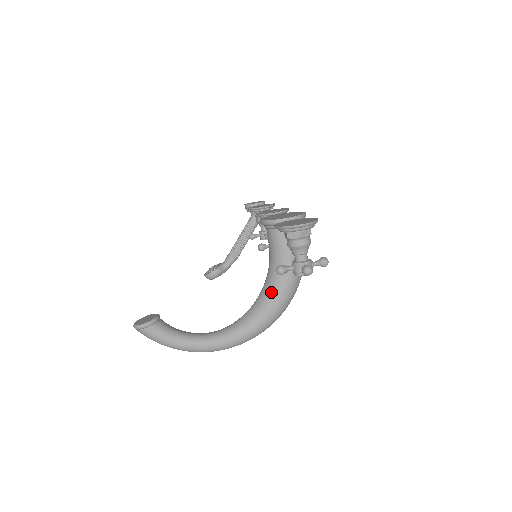
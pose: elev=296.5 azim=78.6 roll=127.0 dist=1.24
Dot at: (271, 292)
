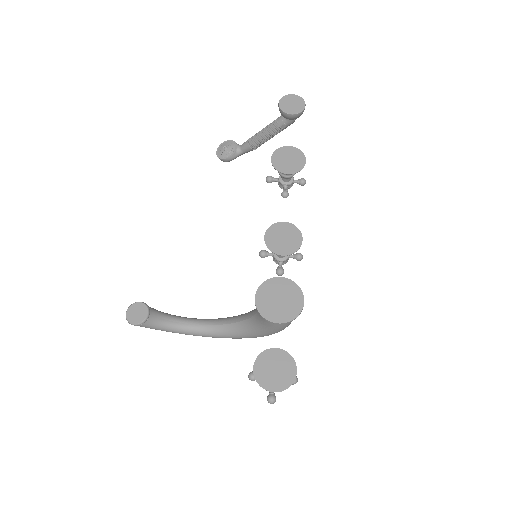
Dot at: (252, 332)
